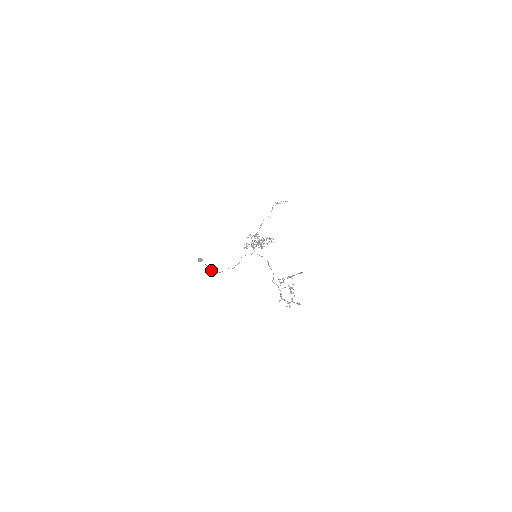
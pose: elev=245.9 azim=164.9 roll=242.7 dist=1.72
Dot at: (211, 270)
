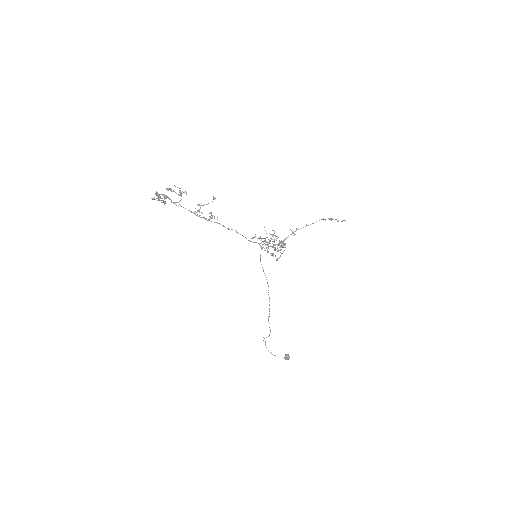
Dot at: occluded
